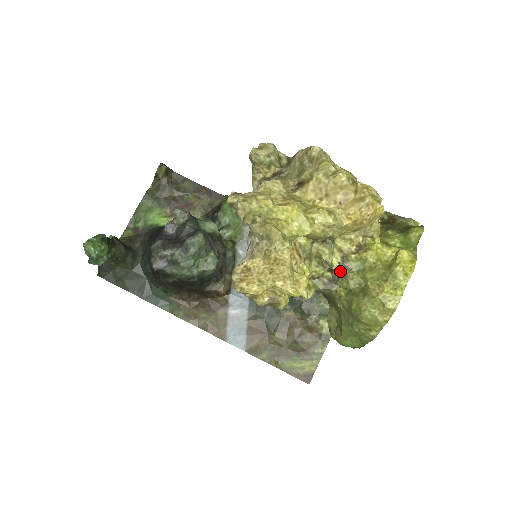
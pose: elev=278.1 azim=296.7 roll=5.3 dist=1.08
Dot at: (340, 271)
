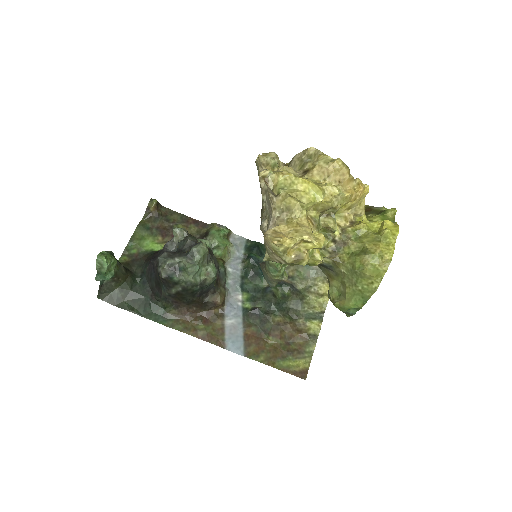
Dot at: (341, 240)
